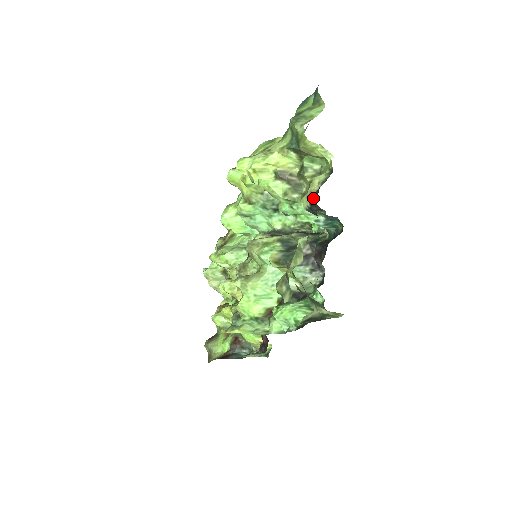
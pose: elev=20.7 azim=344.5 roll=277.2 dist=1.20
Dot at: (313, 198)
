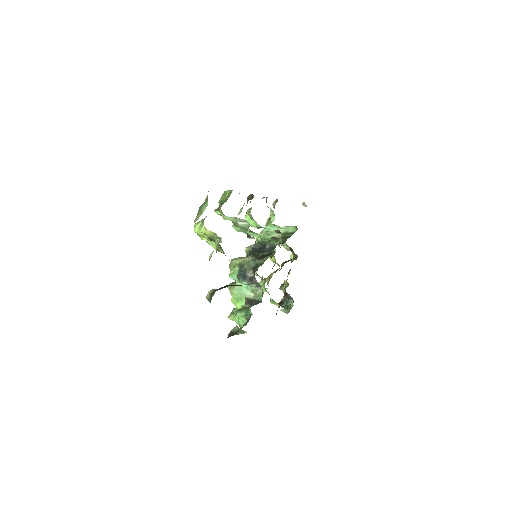
Dot at: occluded
